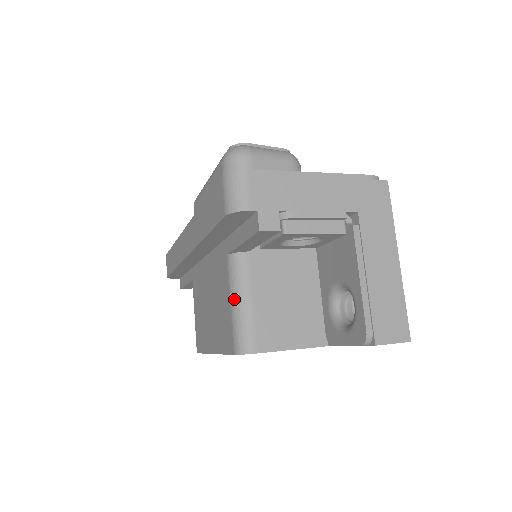
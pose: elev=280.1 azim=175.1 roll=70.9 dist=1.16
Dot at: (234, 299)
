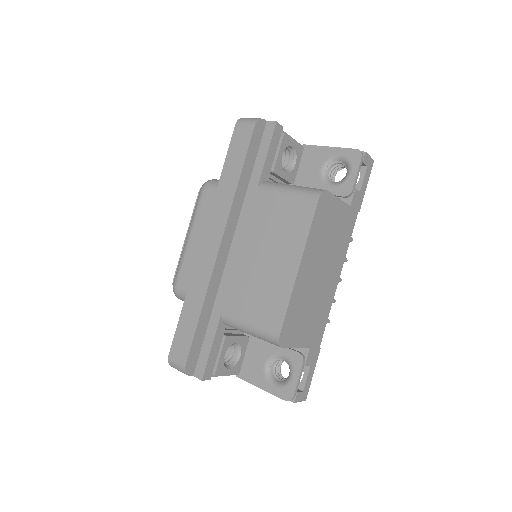
Dot at: (286, 189)
